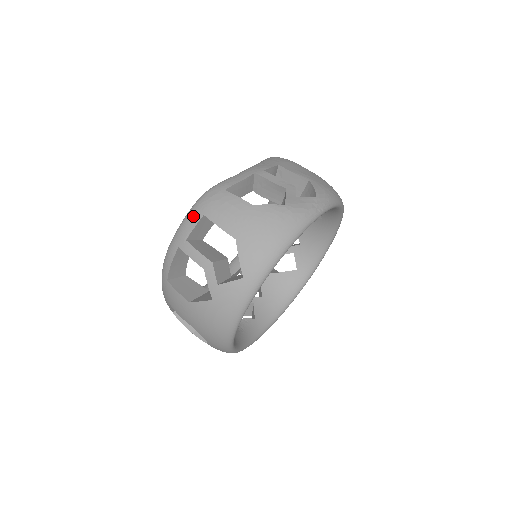
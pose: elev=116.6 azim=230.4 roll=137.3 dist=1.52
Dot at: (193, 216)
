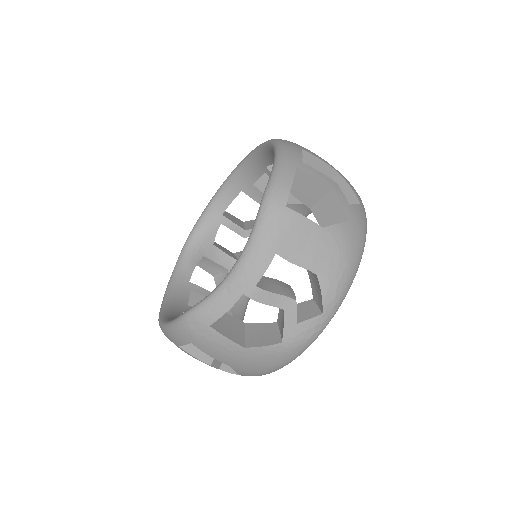
Dot at: (179, 337)
